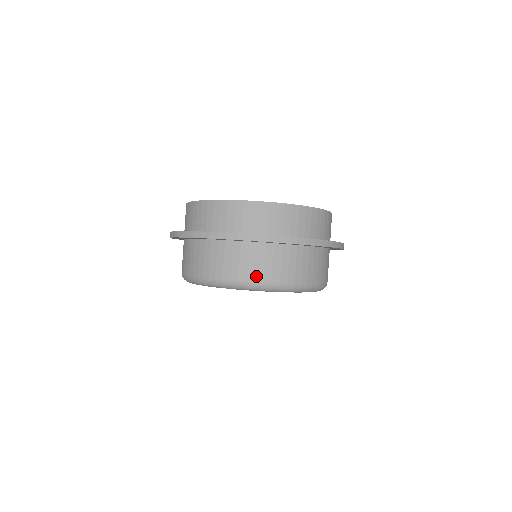
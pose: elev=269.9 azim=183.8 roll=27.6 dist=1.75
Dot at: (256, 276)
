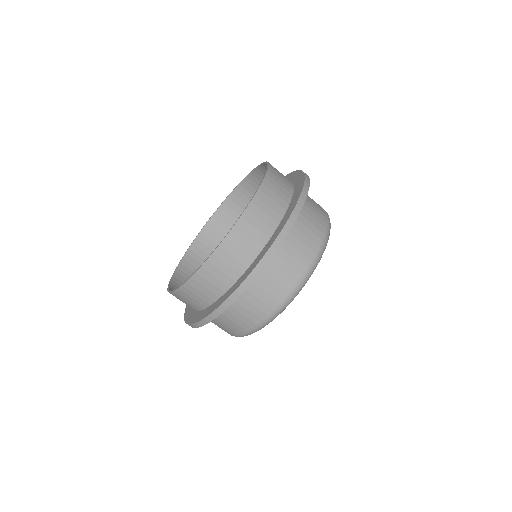
Dot at: (244, 328)
